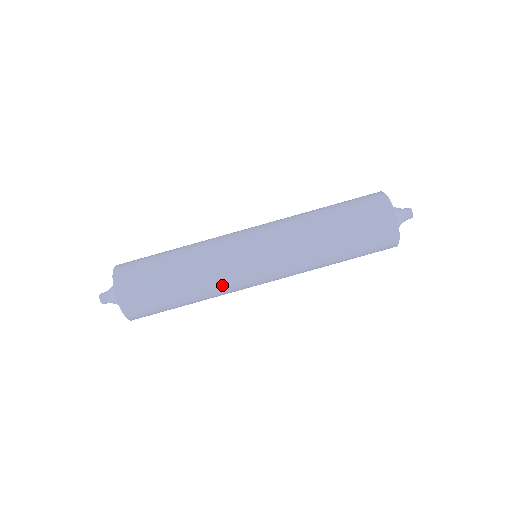
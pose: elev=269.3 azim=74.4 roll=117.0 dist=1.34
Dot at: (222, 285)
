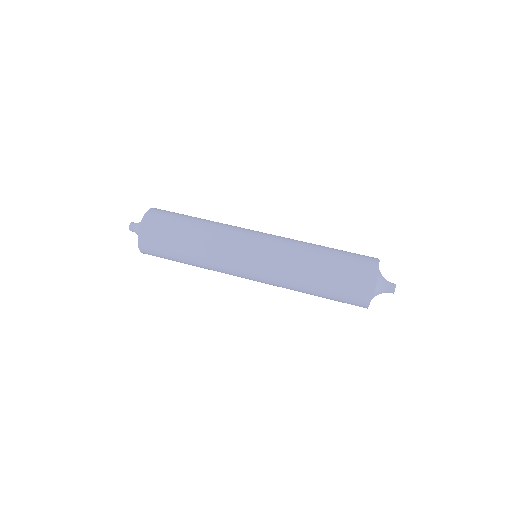
Dot at: (217, 262)
